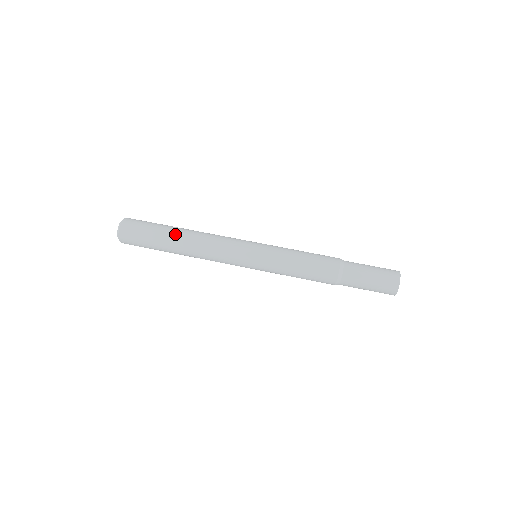
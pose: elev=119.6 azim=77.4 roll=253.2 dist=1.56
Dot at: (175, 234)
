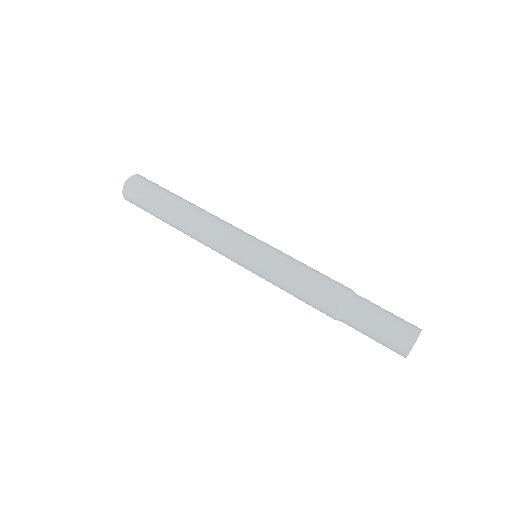
Dot at: (183, 200)
